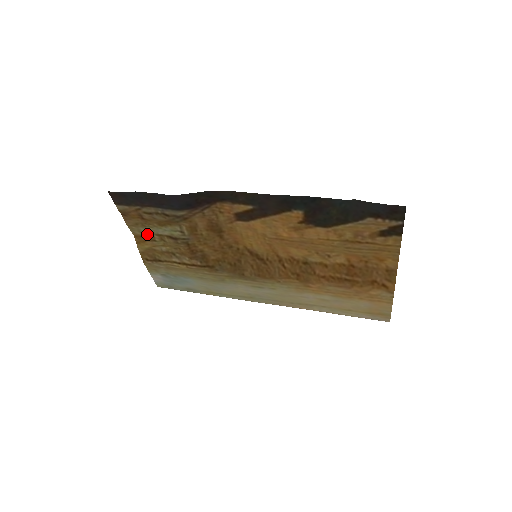
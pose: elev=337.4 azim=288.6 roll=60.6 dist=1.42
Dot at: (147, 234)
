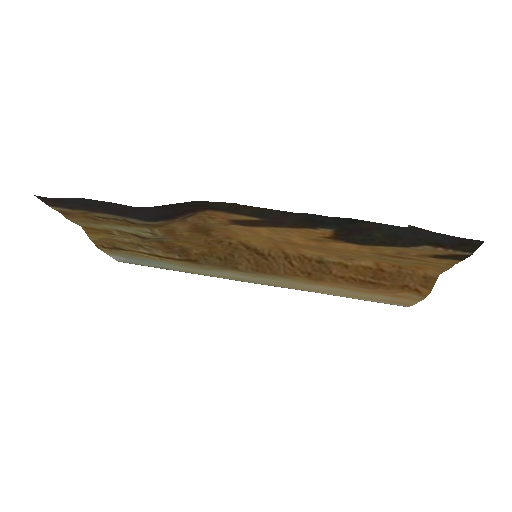
Dot at: (101, 228)
